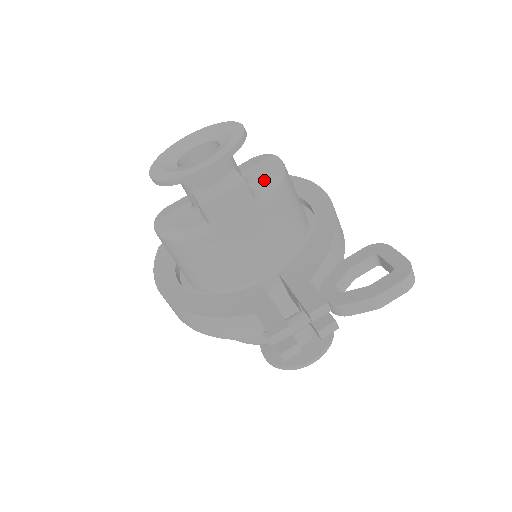
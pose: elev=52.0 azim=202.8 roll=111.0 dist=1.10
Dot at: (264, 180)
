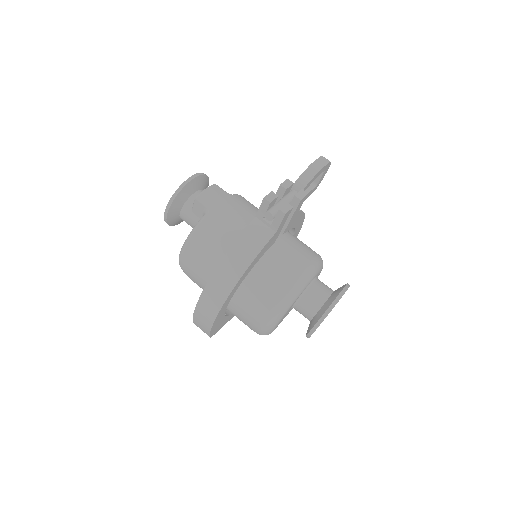
Dot at: occluded
